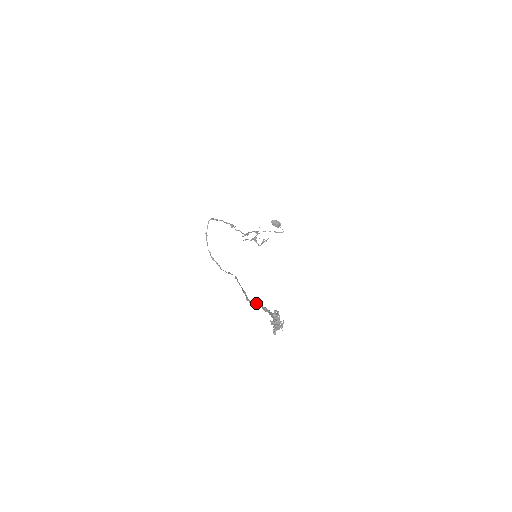
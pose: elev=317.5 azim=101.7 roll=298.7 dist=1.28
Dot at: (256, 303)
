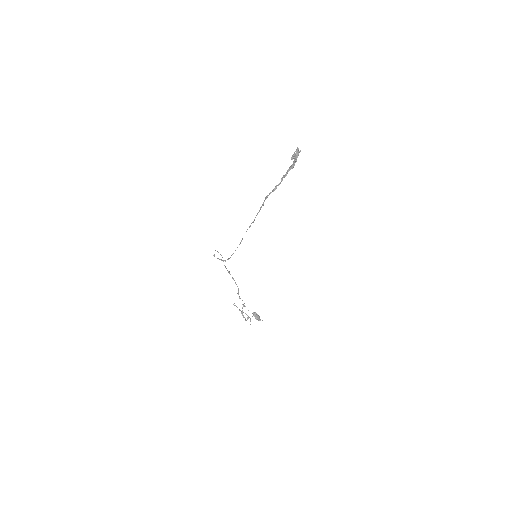
Dot at: (275, 186)
